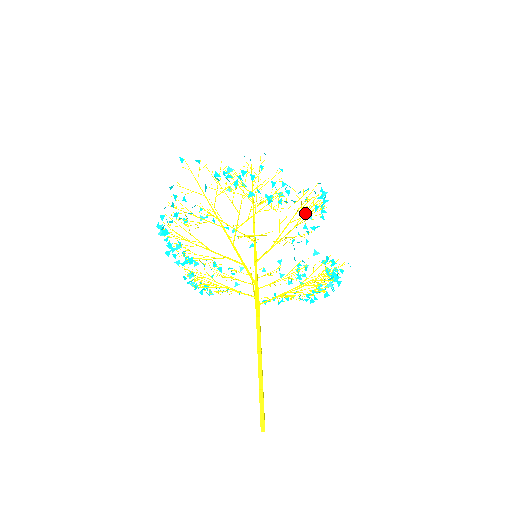
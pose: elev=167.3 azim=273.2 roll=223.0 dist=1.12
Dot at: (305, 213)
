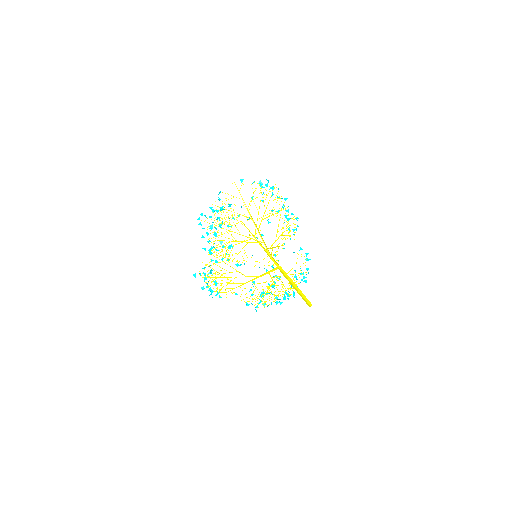
Dot at: (289, 232)
